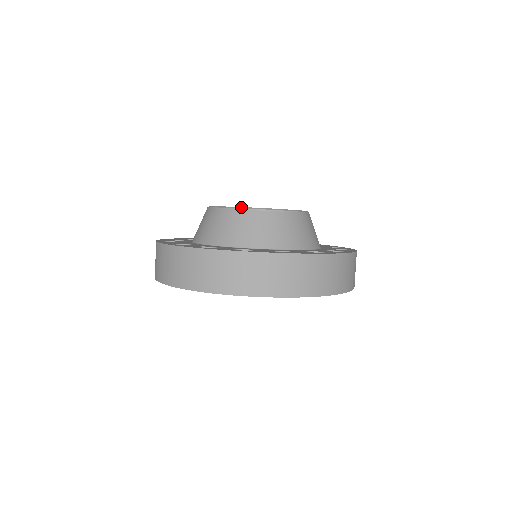
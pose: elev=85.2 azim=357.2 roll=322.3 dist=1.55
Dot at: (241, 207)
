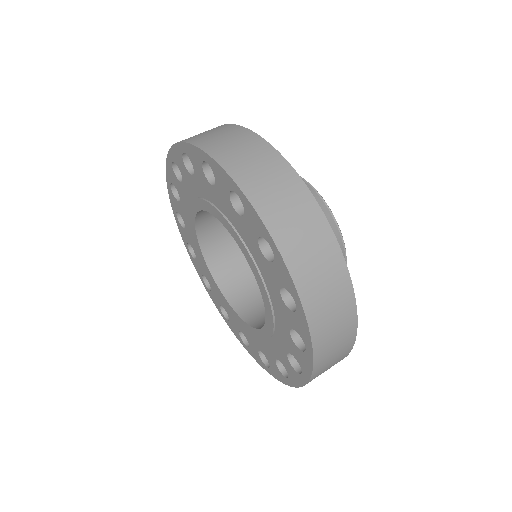
Dot at: occluded
